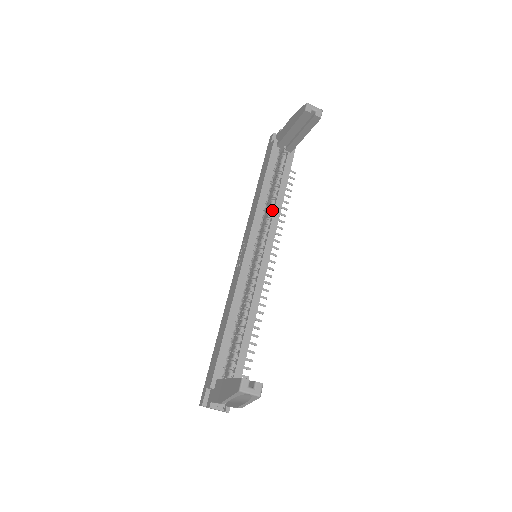
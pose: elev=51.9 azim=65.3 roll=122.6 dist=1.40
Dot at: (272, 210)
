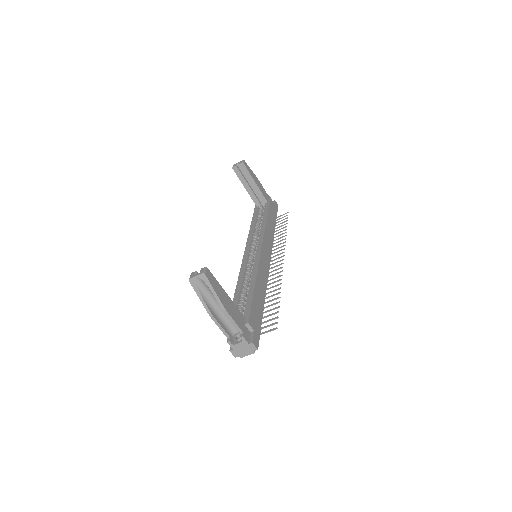
Dot at: (260, 230)
